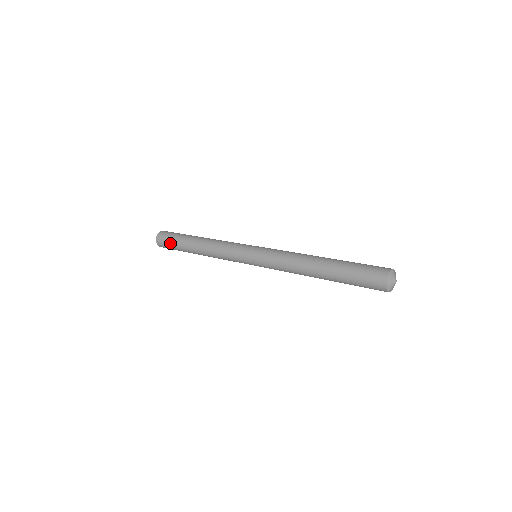
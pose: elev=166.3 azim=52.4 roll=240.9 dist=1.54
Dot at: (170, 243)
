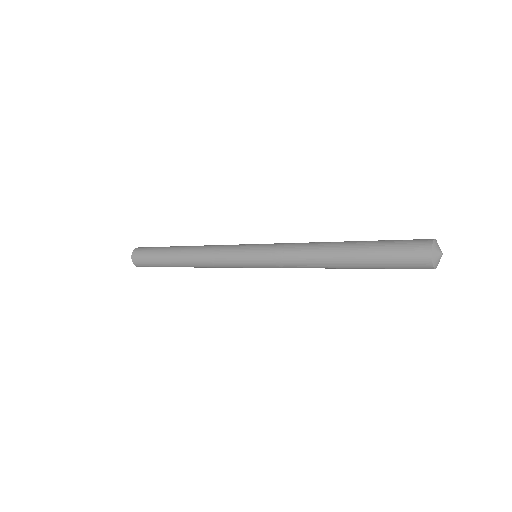
Dot at: (149, 256)
